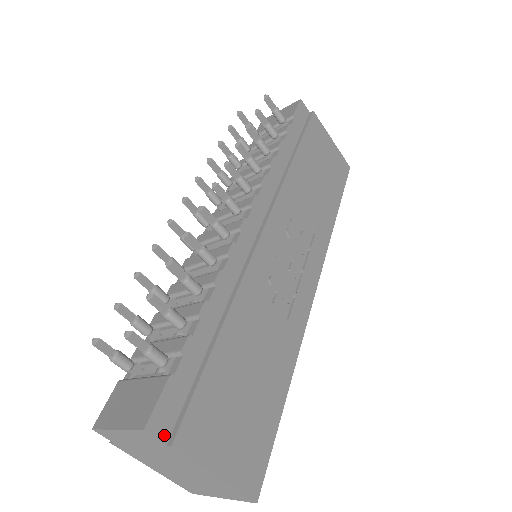
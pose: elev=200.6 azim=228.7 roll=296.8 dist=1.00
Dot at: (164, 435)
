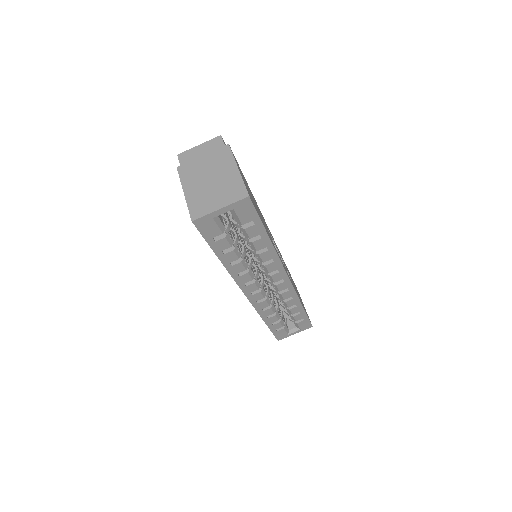
Dot at: (225, 145)
